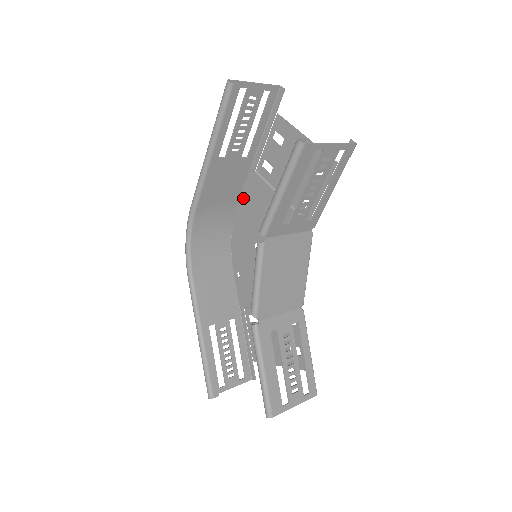
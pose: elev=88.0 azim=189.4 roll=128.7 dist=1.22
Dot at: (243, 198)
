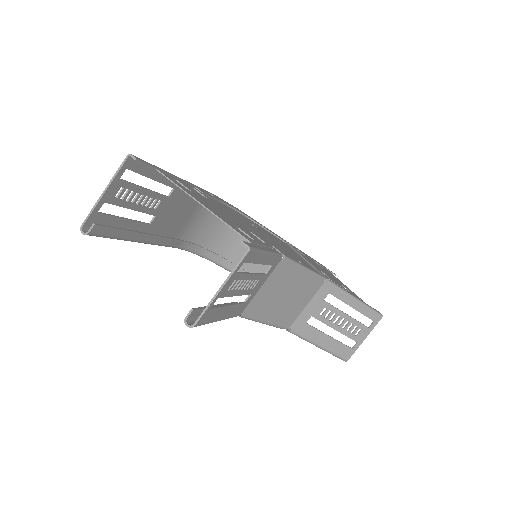
Dot at: occluded
